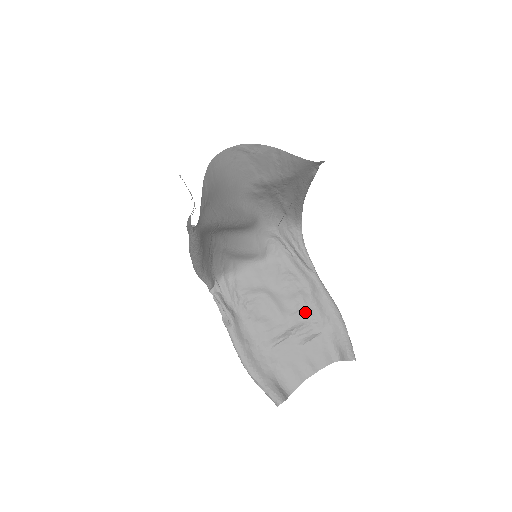
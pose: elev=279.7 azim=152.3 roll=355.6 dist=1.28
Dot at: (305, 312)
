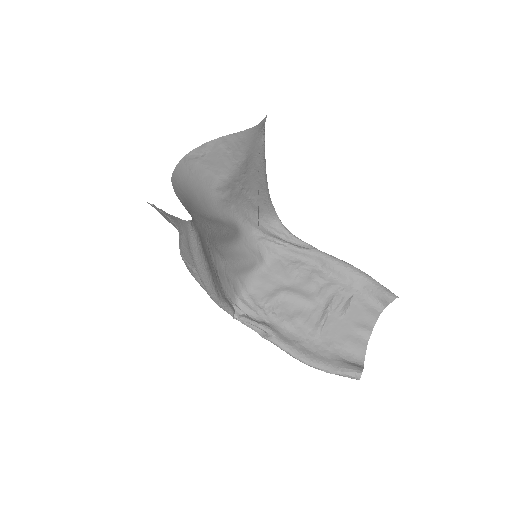
Dot at: (328, 286)
